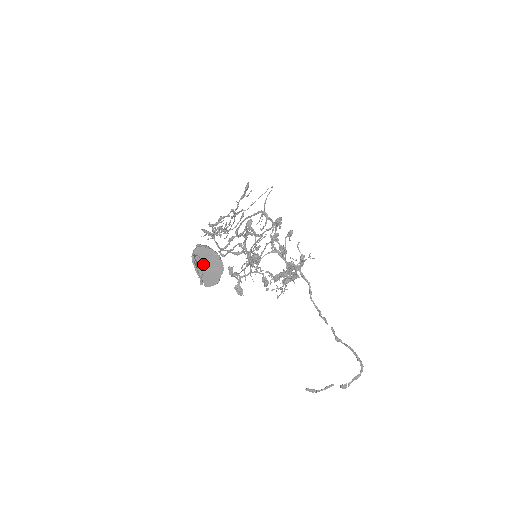
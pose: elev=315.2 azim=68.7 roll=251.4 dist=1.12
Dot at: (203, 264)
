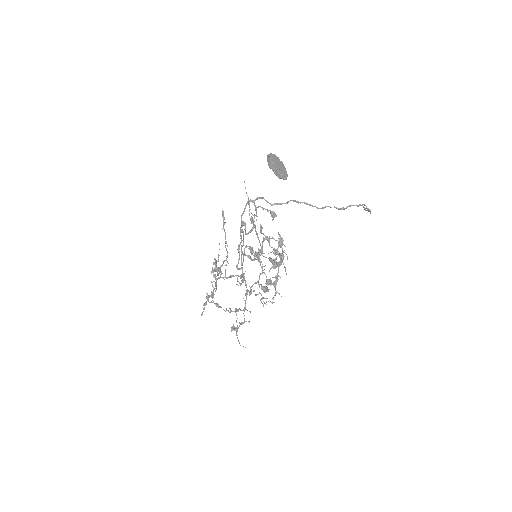
Dot at: (277, 164)
